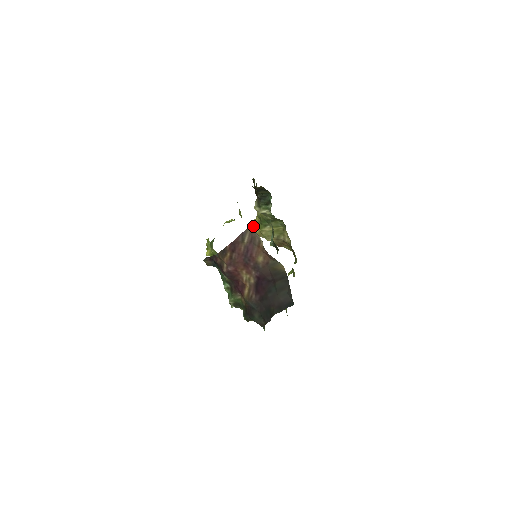
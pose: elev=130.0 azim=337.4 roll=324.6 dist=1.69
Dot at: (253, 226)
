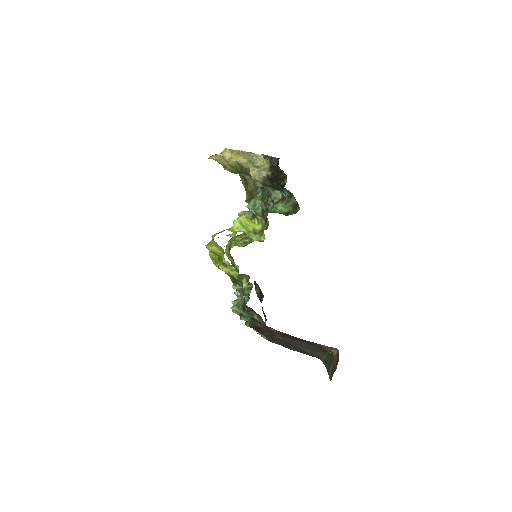
Dot at: (221, 159)
